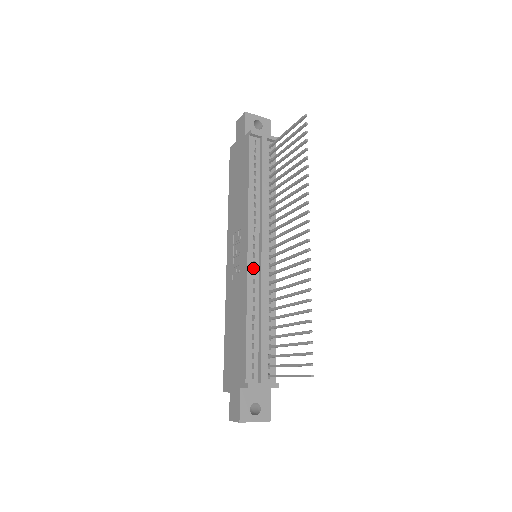
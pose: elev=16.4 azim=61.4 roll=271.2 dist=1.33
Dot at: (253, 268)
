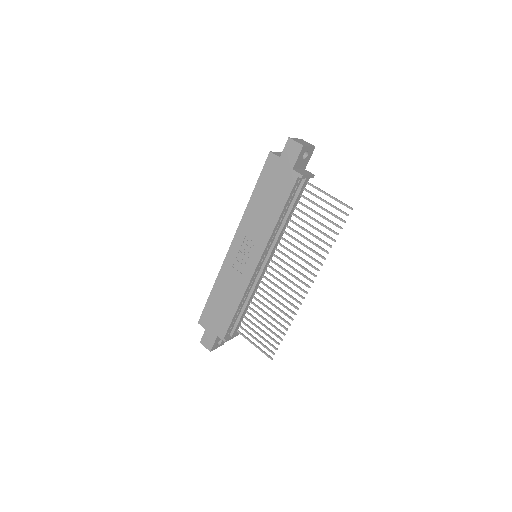
Dot at: (255, 275)
